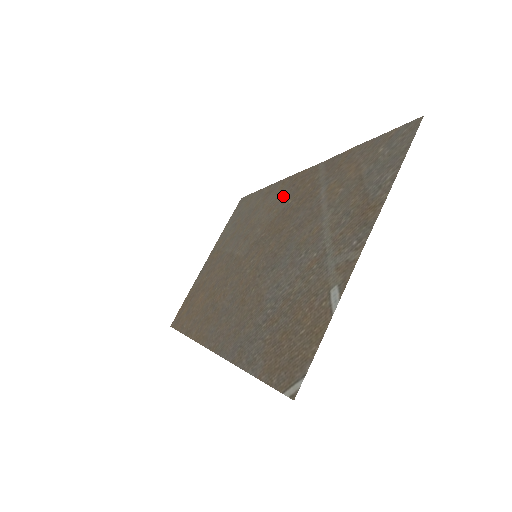
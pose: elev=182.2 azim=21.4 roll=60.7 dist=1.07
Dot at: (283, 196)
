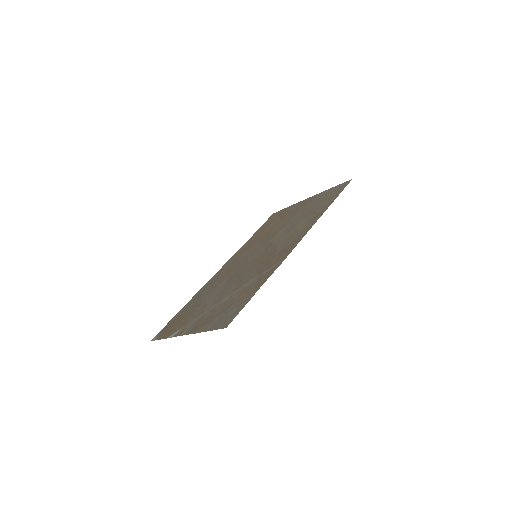
Dot at: (290, 241)
